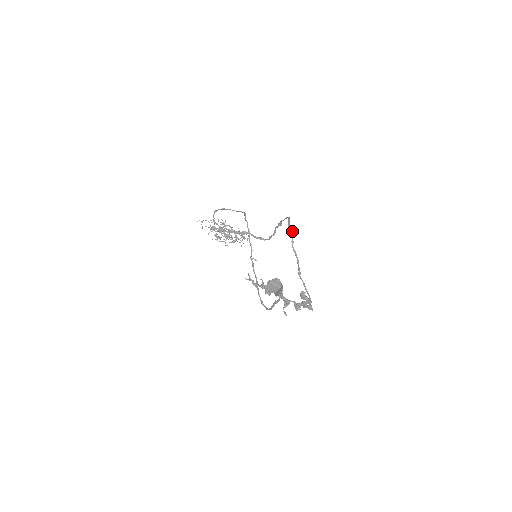
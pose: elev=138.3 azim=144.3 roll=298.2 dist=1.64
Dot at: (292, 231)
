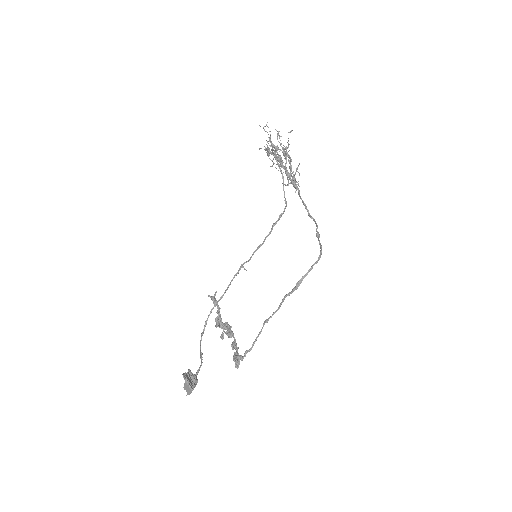
Dot at: occluded
